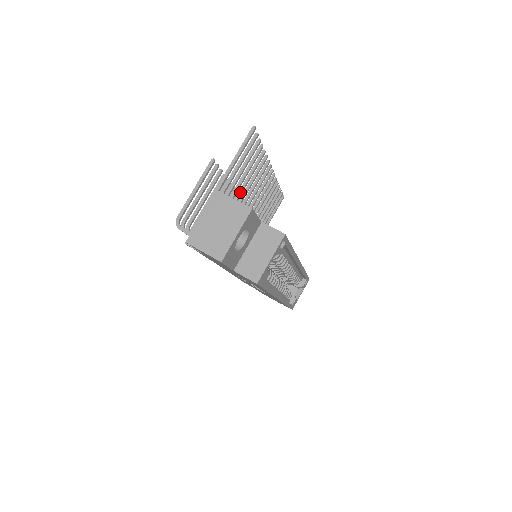
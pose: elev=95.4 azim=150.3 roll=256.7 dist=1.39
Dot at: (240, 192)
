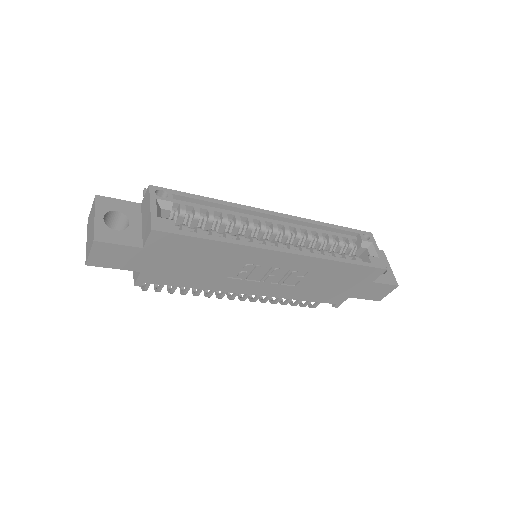
Dot at: occluded
